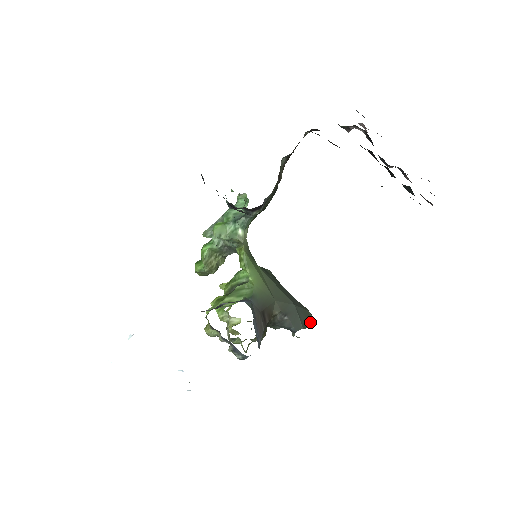
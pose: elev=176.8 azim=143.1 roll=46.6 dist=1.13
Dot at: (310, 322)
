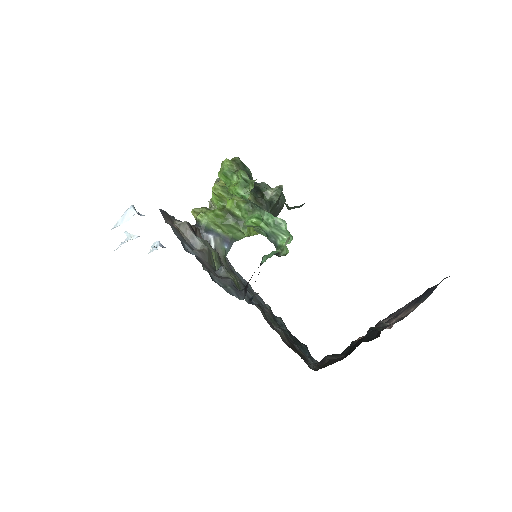
Dot at: occluded
